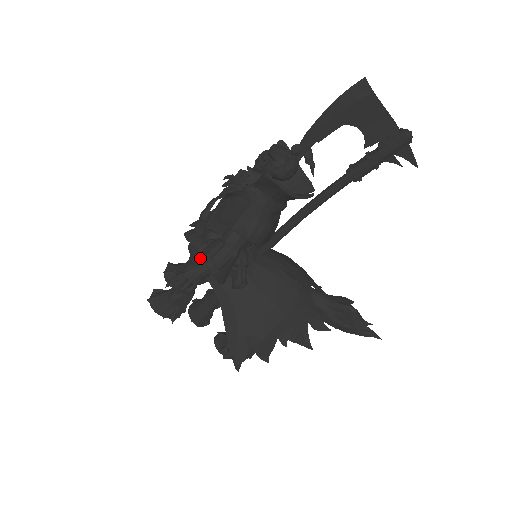
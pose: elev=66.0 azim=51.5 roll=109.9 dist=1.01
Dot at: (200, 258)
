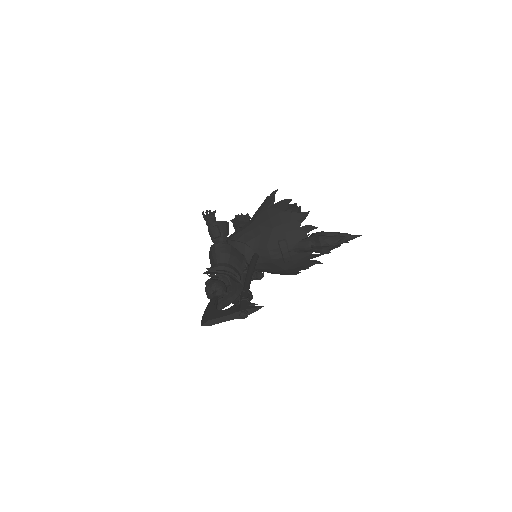
Dot at: occluded
